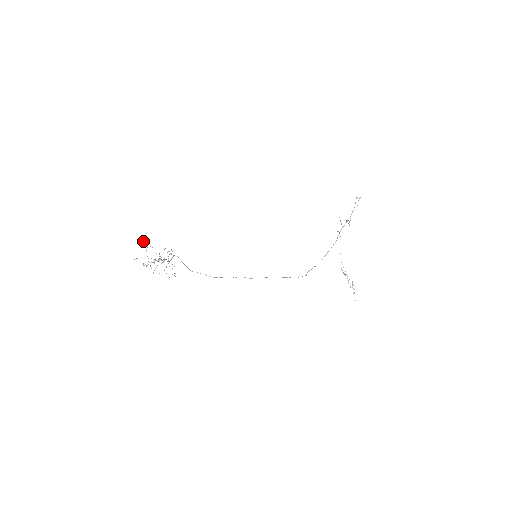
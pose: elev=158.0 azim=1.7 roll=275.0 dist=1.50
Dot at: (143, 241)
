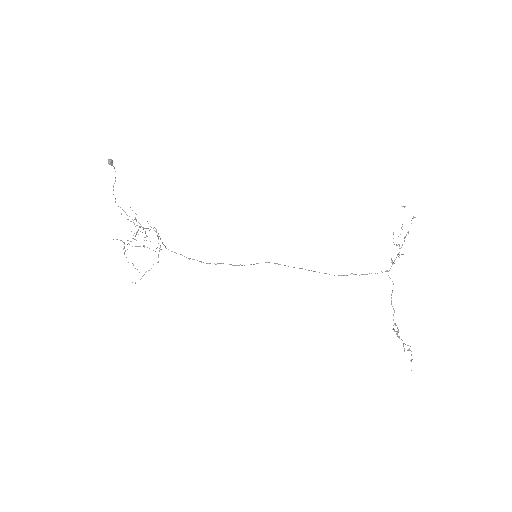
Dot at: (109, 159)
